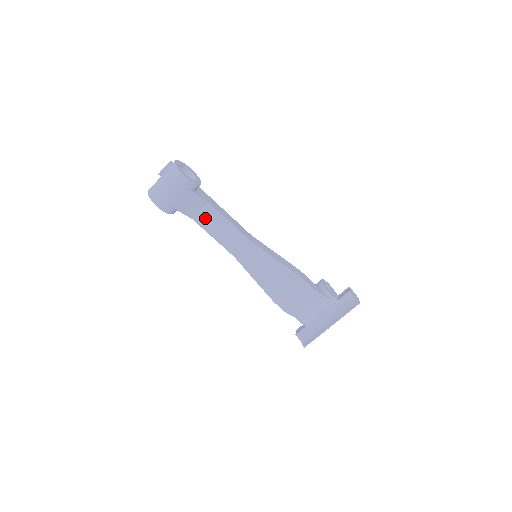
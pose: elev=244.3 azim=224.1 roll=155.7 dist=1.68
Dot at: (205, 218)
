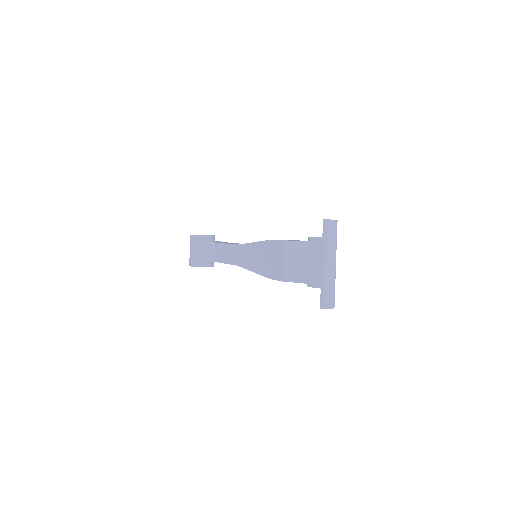
Dot at: (217, 254)
